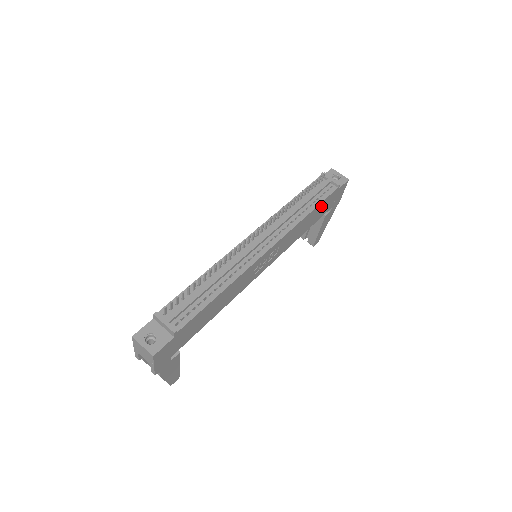
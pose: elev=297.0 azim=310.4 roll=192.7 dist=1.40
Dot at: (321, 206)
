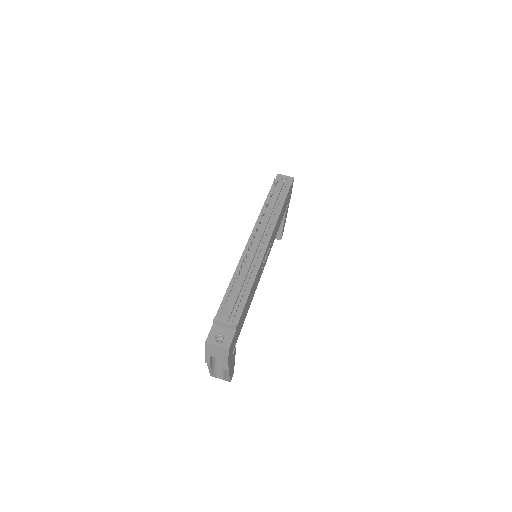
Dot at: (285, 203)
